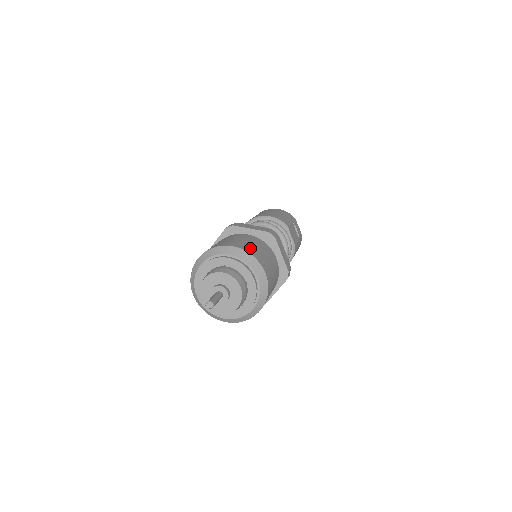
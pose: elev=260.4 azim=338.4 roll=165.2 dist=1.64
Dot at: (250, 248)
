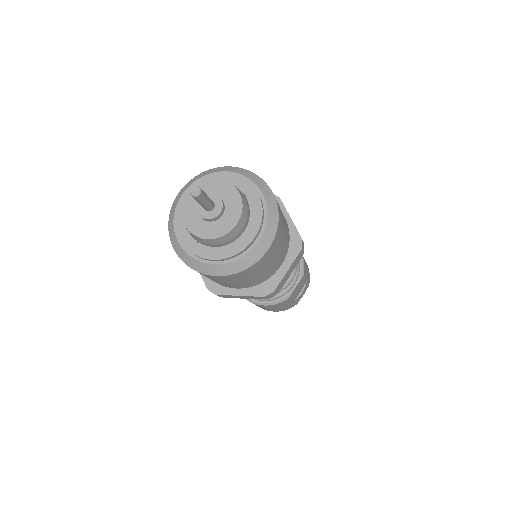
Dot at: (281, 216)
